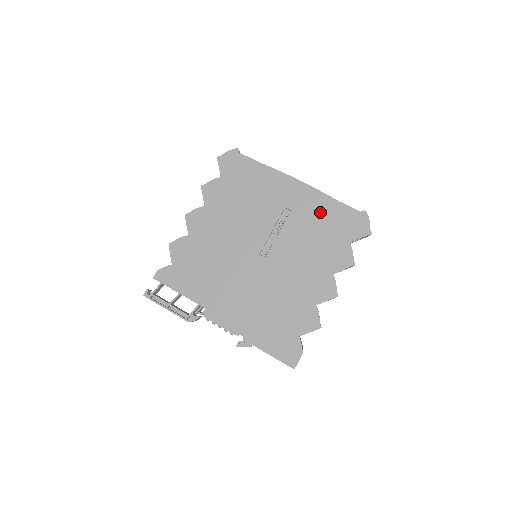
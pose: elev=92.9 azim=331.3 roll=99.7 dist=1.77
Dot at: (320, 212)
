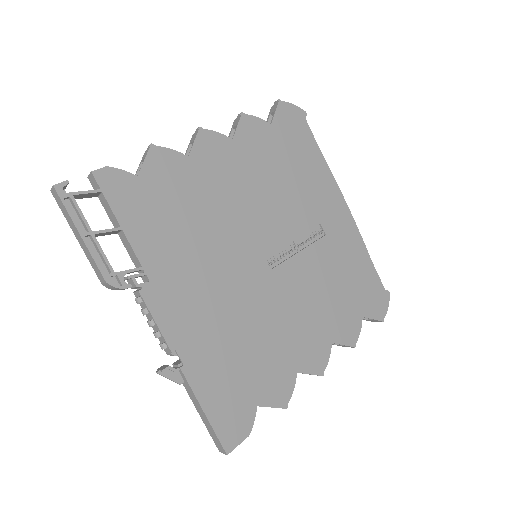
Dot at: (351, 259)
